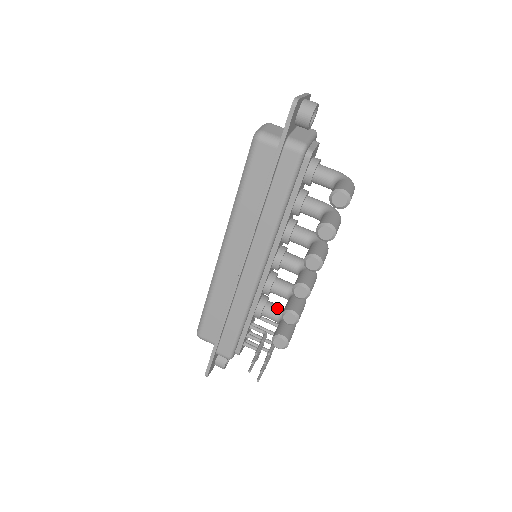
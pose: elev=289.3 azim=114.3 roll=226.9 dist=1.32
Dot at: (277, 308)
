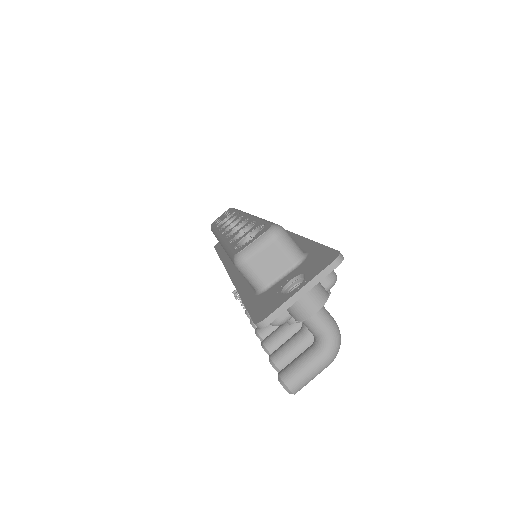
Dot at: occluded
